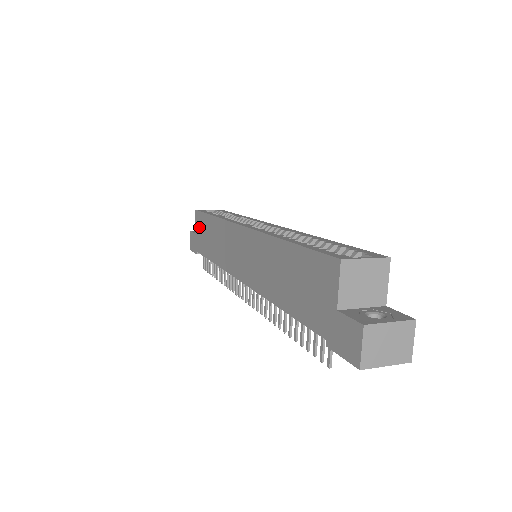
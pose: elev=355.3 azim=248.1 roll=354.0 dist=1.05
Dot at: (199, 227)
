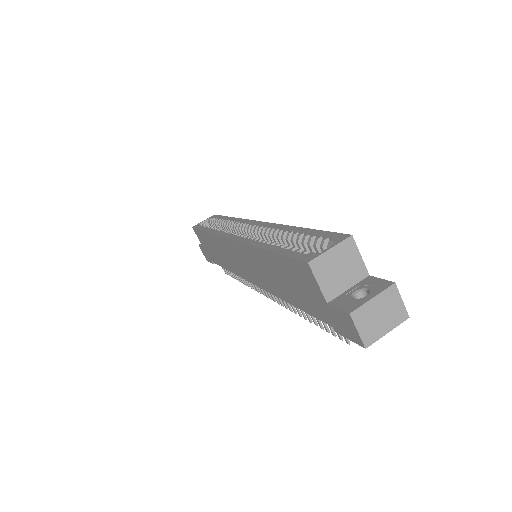
Dot at: (202, 242)
